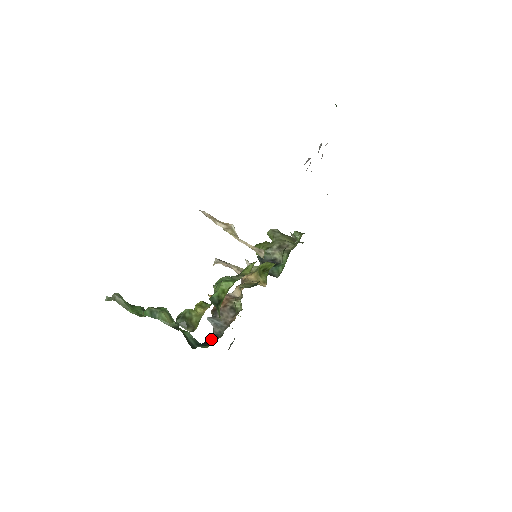
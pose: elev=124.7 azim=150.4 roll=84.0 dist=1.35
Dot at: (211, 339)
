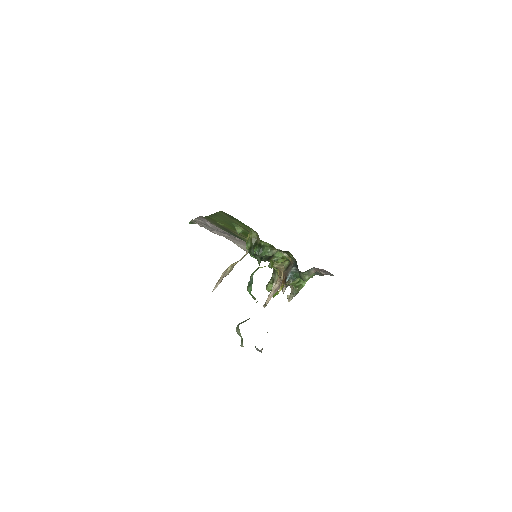
Dot at: (298, 269)
